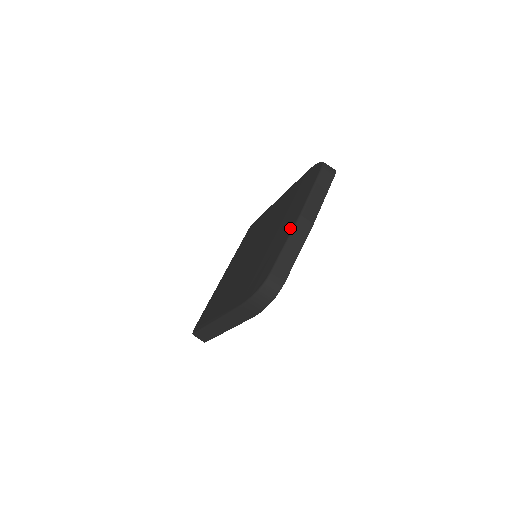
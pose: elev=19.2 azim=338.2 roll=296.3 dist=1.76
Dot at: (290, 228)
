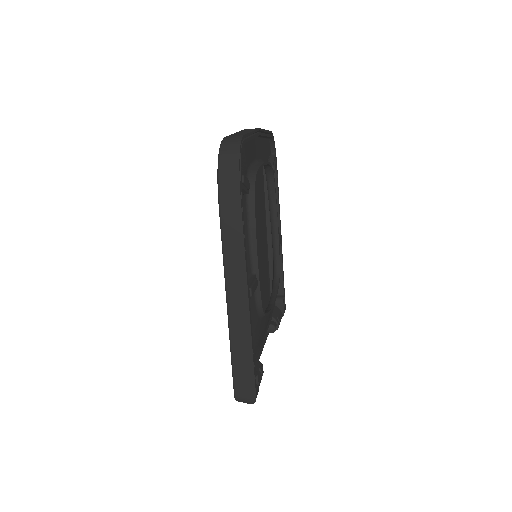
Dot at: occluded
